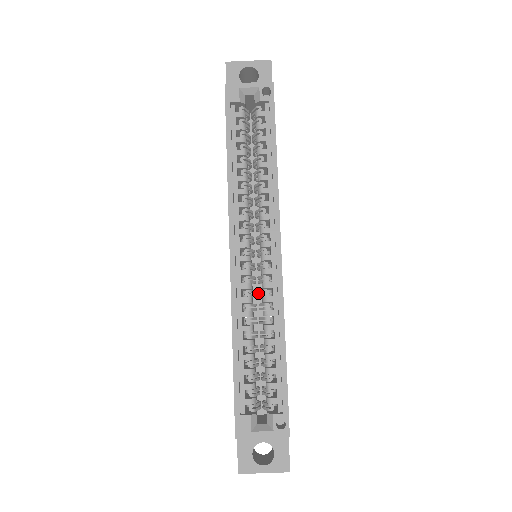
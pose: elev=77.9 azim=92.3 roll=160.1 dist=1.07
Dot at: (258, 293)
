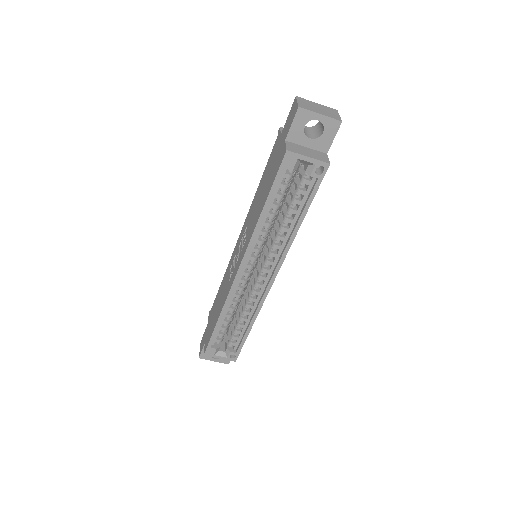
Dot at: occluded
